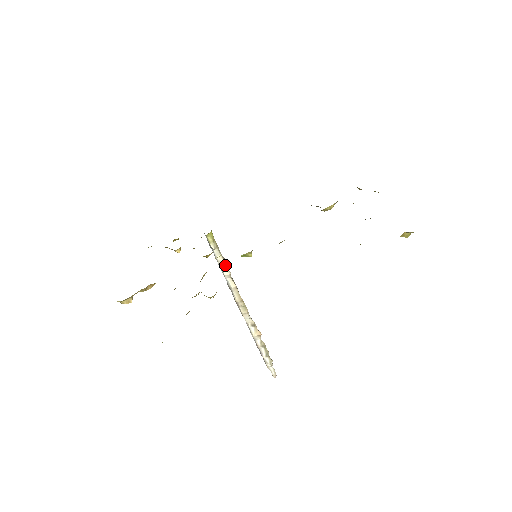
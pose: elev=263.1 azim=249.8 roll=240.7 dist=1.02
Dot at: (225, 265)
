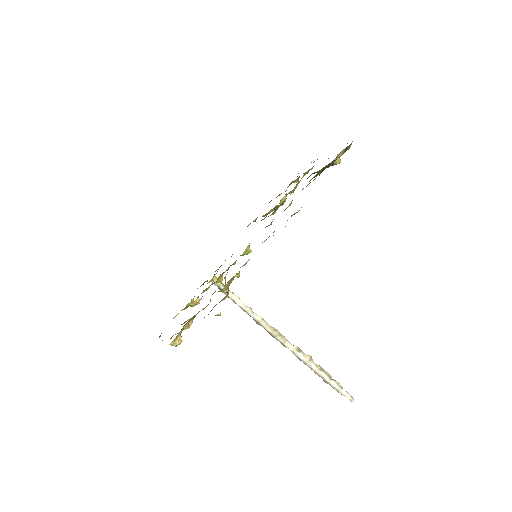
Dot at: (242, 302)
